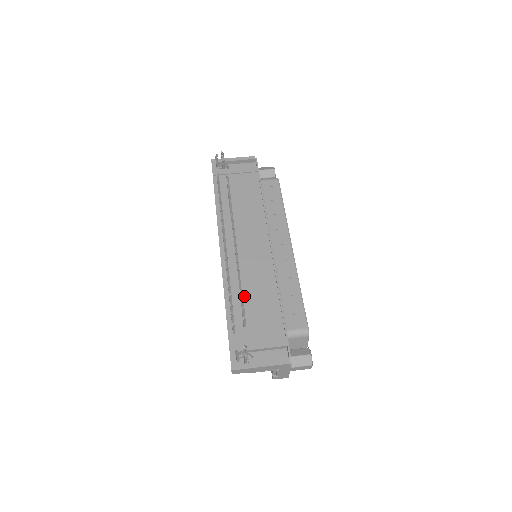
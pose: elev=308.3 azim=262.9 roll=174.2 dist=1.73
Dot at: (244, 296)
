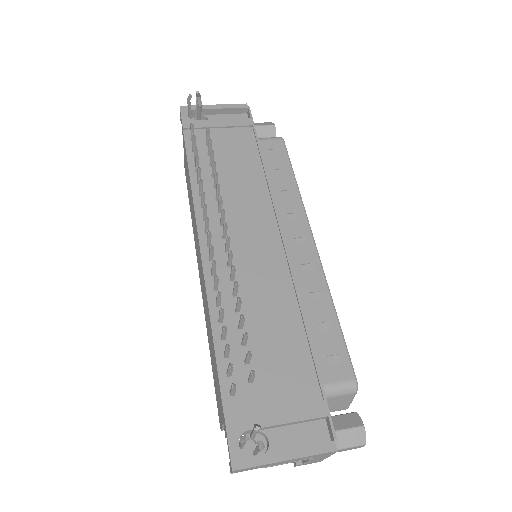
Dot at: (245, 326)
